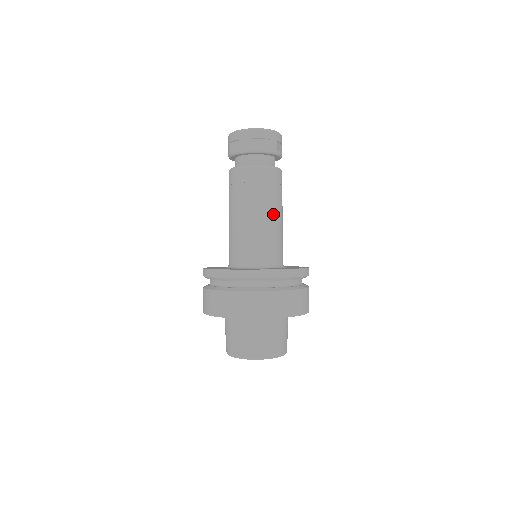
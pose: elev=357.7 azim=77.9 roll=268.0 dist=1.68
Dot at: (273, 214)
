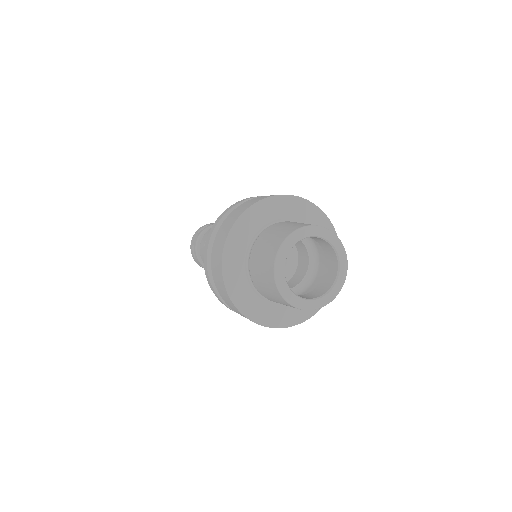
Dot at: occluded
